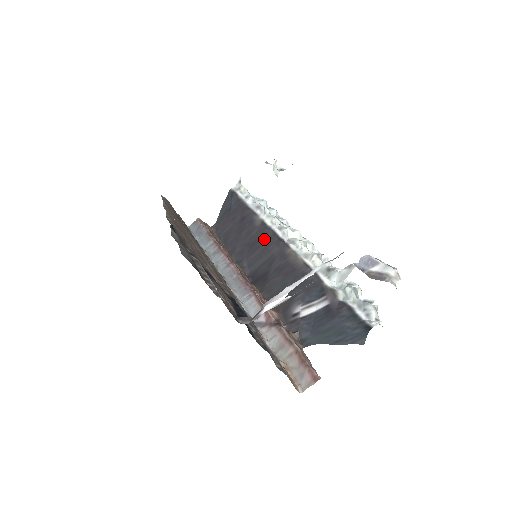
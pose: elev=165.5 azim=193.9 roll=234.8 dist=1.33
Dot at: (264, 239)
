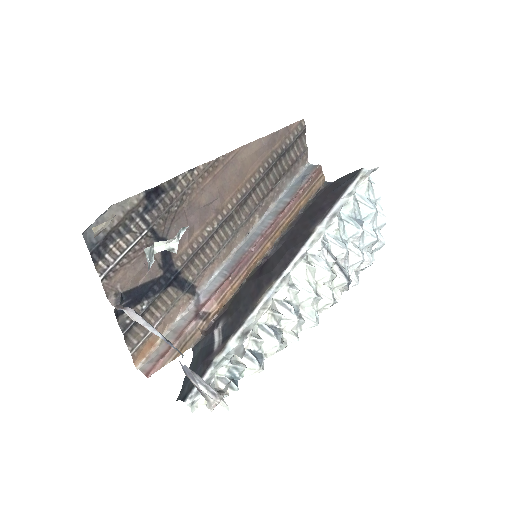
Dot at: (292, 248)
